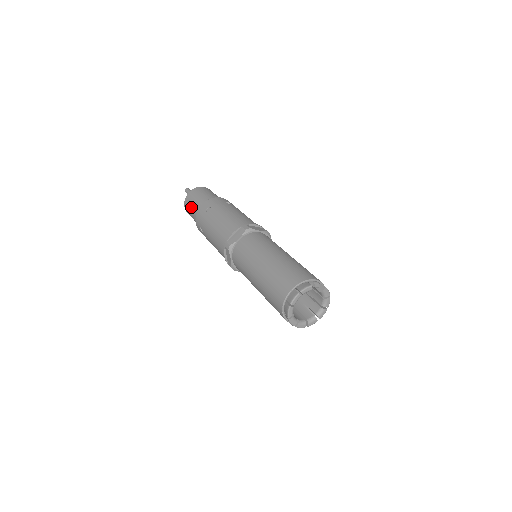
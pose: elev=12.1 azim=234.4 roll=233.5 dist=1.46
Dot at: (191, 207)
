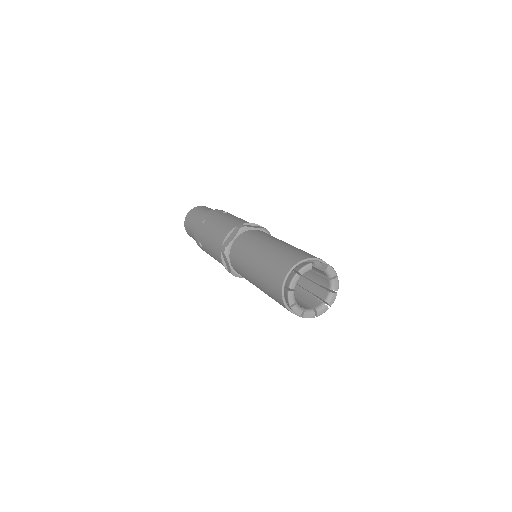
Dot at: (190, 226)
